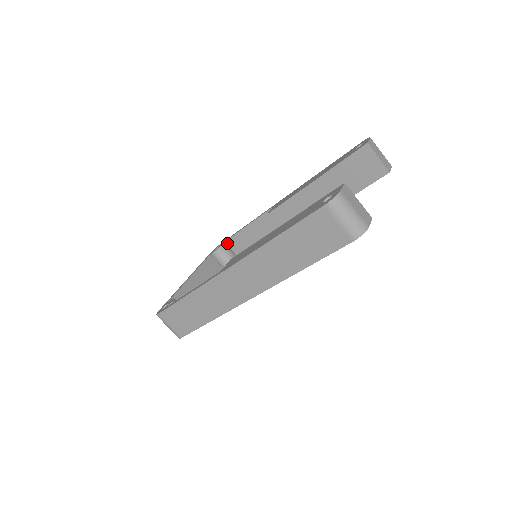
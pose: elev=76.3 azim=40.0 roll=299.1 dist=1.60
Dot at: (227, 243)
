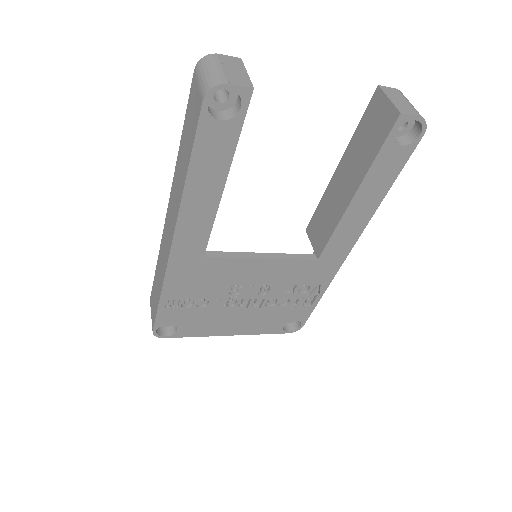
Dot at: occluded
